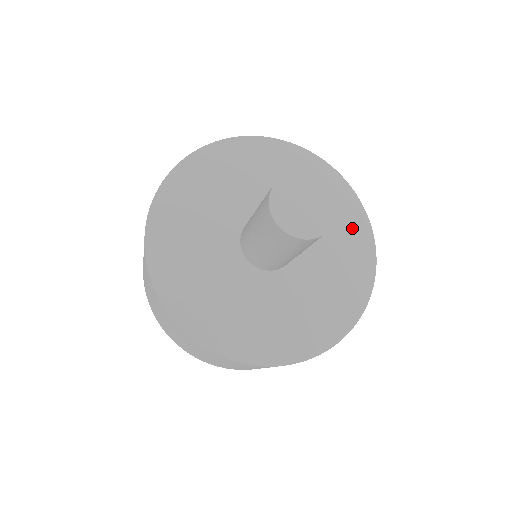
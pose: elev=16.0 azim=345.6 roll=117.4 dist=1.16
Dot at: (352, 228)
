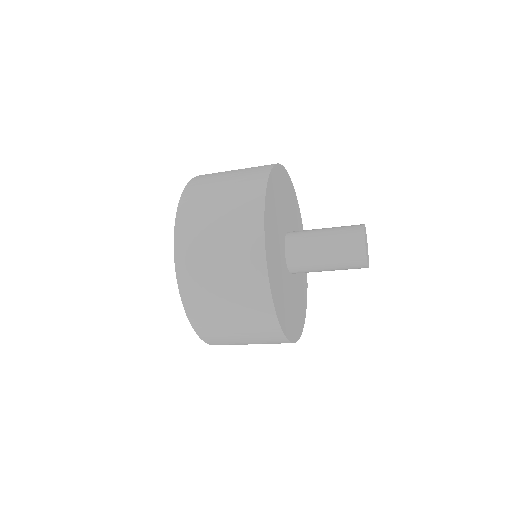
Dot at: occluded
